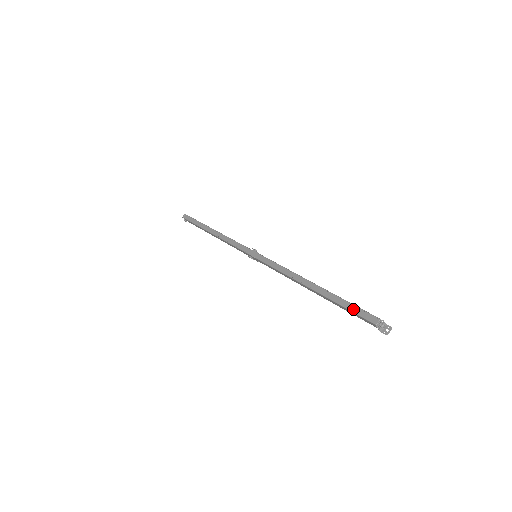
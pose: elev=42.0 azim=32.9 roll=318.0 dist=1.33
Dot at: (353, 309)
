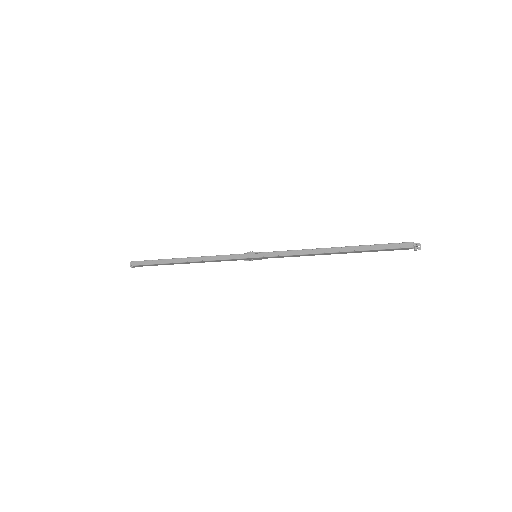
Dot at: (387, 247)
